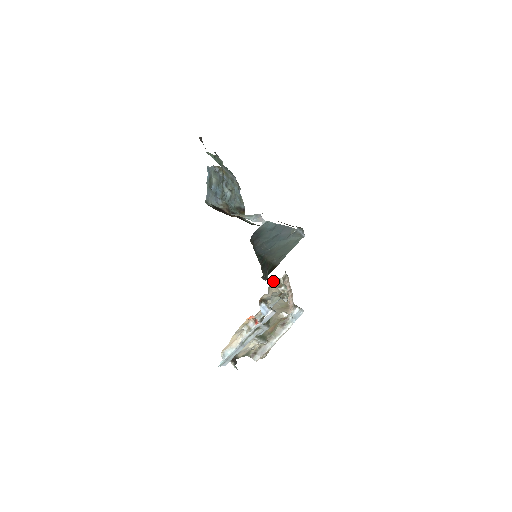
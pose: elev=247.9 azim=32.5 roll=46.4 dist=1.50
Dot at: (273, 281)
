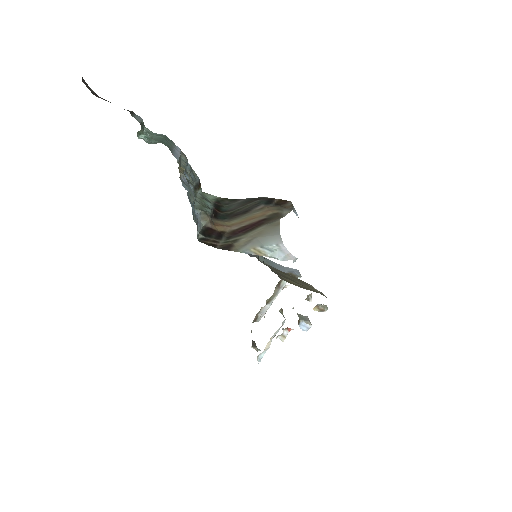
Dot at: (314, 307)
